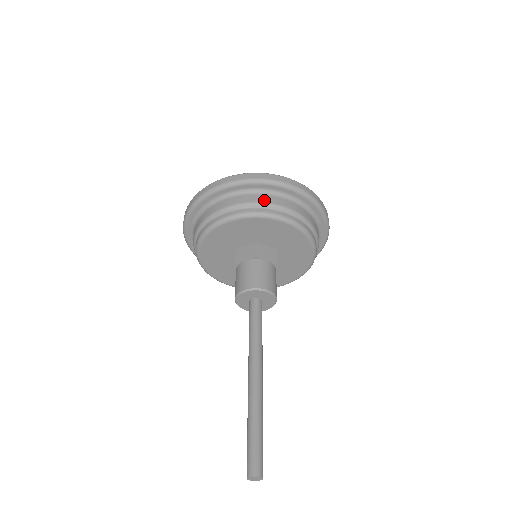
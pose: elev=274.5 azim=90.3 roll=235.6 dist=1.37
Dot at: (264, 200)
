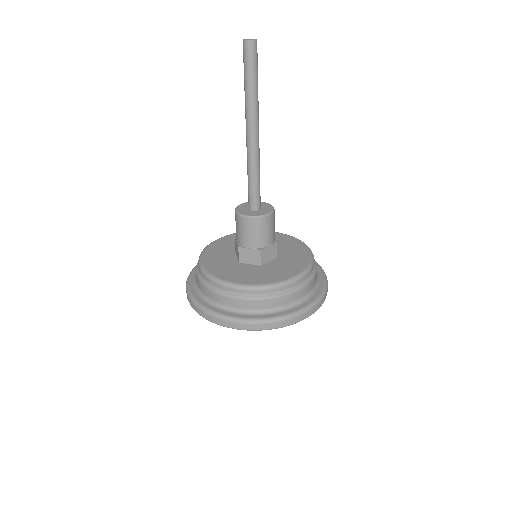
Dot at: occluded
